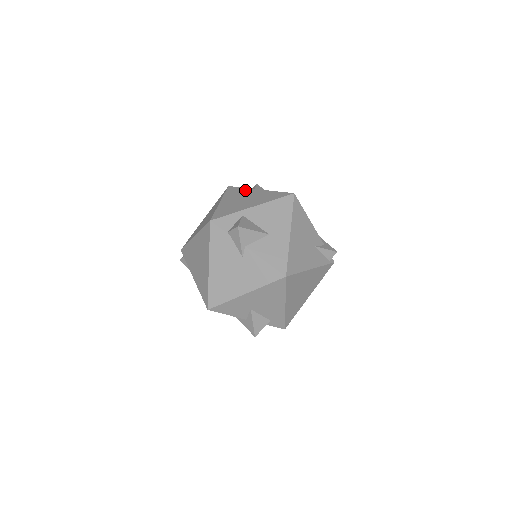
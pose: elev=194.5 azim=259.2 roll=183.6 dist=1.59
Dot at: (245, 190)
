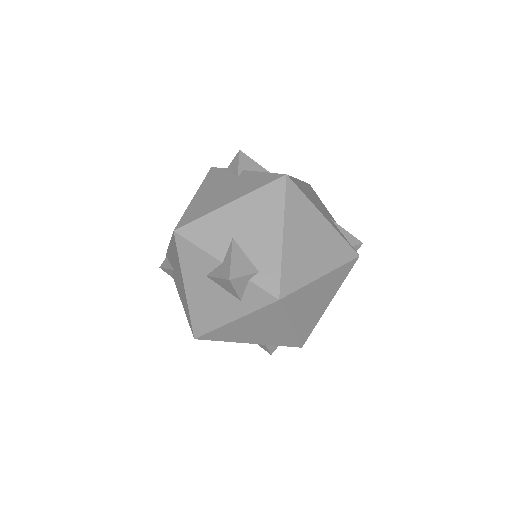
Dot at: occluded
